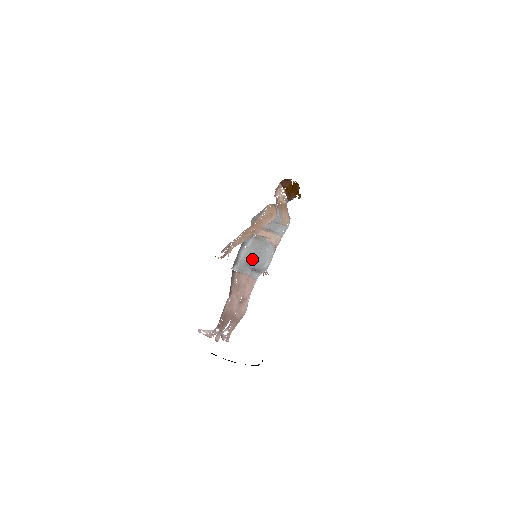
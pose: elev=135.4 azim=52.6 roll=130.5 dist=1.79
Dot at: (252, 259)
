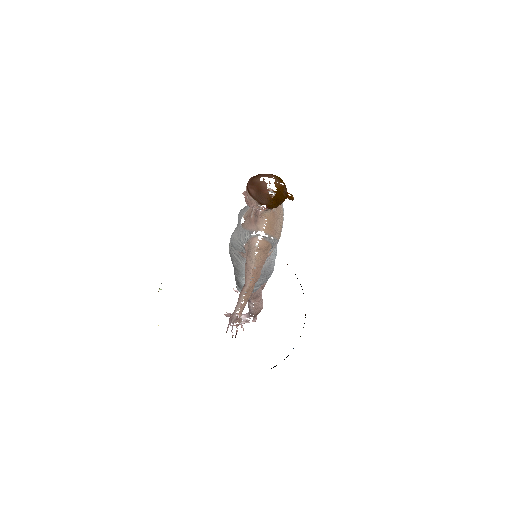
Dot at: (261, 283)
